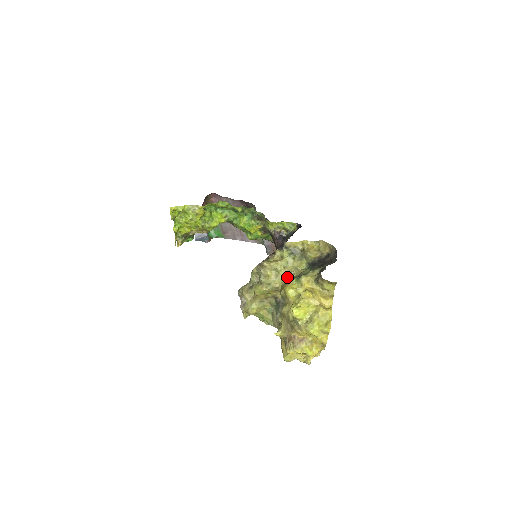
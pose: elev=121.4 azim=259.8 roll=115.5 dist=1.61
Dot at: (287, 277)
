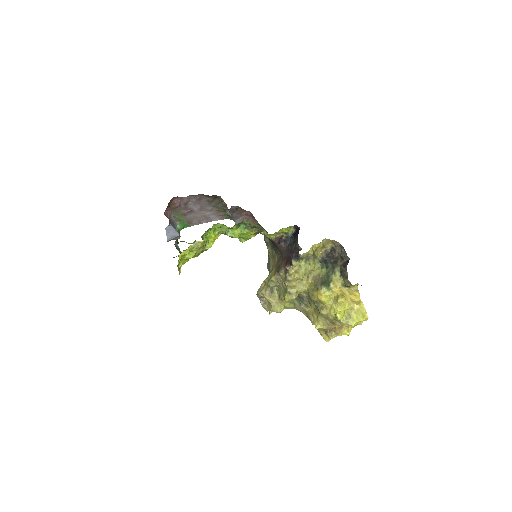
Dot at: (308, 280)
